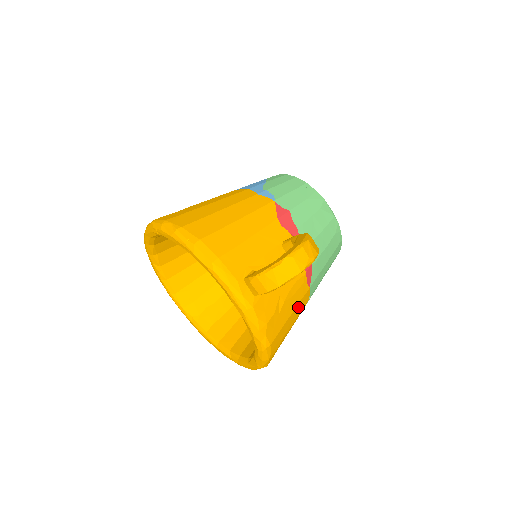
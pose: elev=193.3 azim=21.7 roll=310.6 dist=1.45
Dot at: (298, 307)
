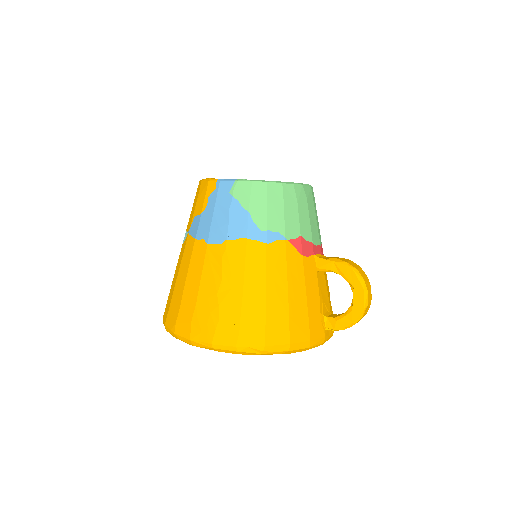
Dot at: occluded
